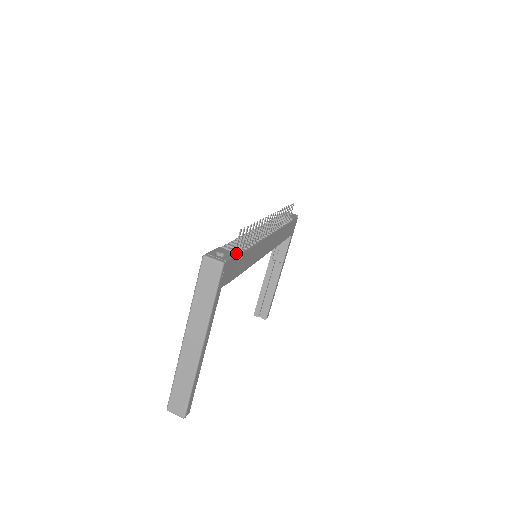
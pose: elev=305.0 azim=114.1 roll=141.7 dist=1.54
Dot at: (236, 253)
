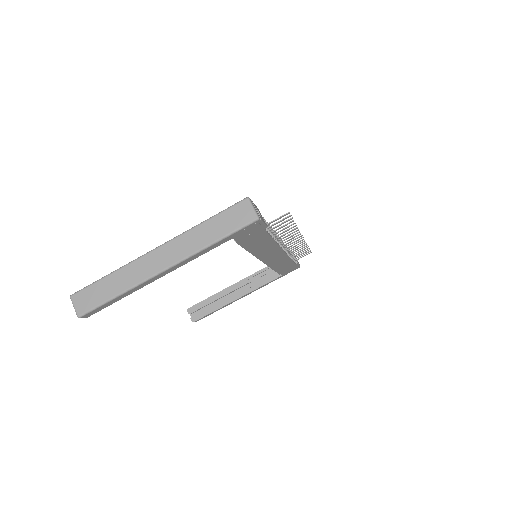
Dot at: occluded
